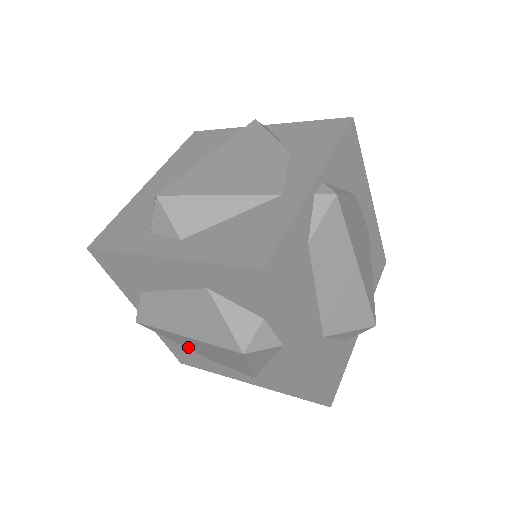
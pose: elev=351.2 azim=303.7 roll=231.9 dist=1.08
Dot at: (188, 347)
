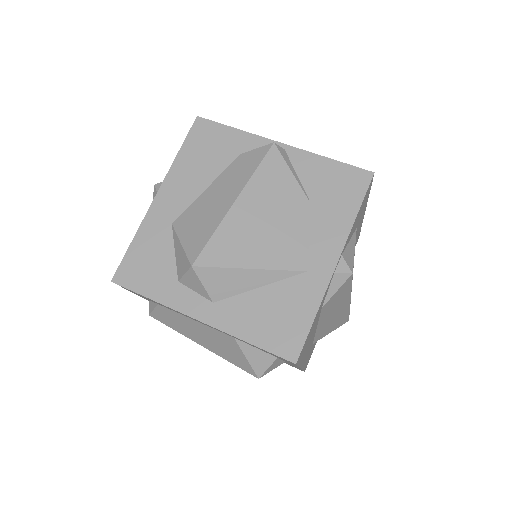
Dot at: occluded
